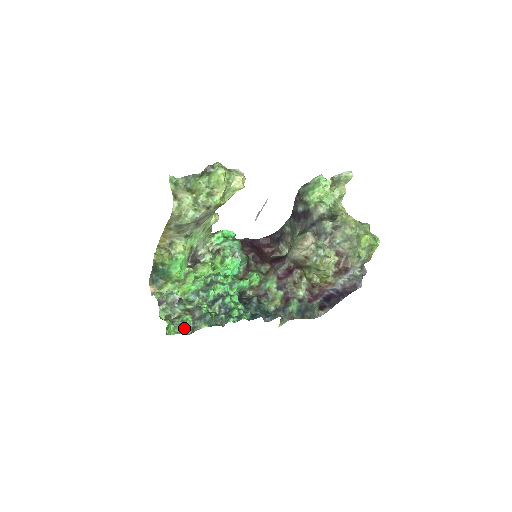
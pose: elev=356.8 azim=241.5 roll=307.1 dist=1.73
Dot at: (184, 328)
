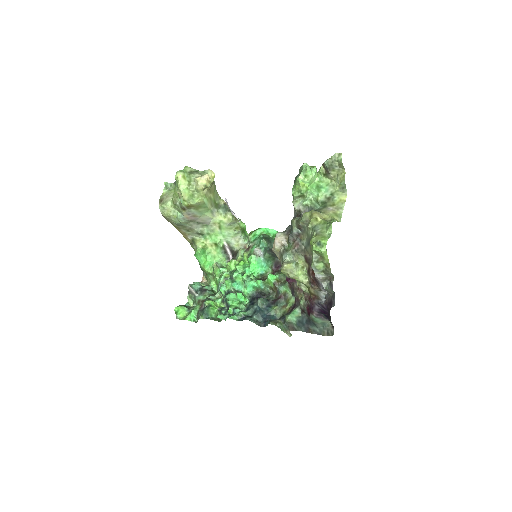
Dot at: (191, 316)
